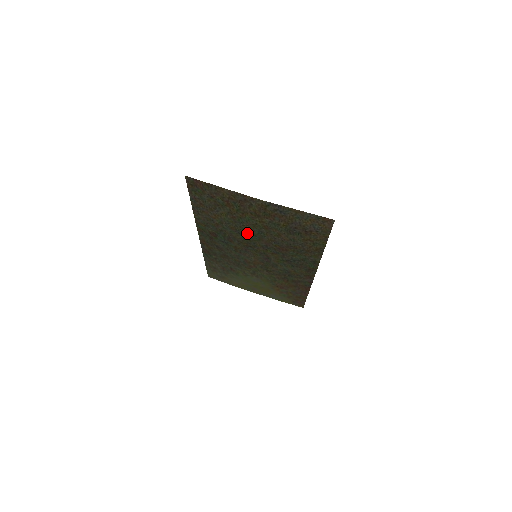
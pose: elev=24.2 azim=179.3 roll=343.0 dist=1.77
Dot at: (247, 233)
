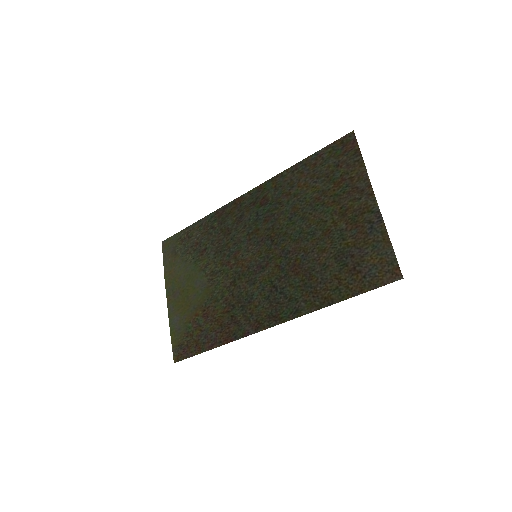
Dot at: (298, 224)
